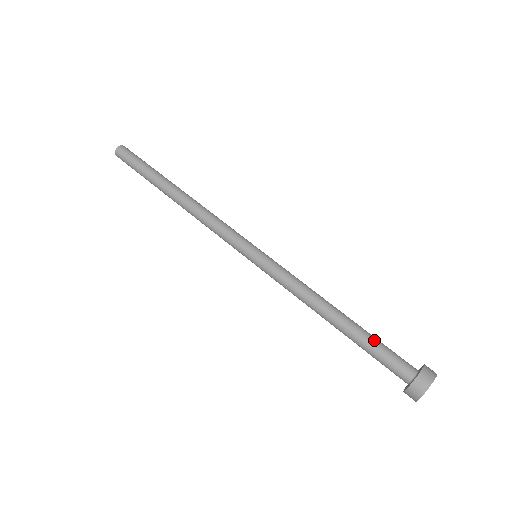
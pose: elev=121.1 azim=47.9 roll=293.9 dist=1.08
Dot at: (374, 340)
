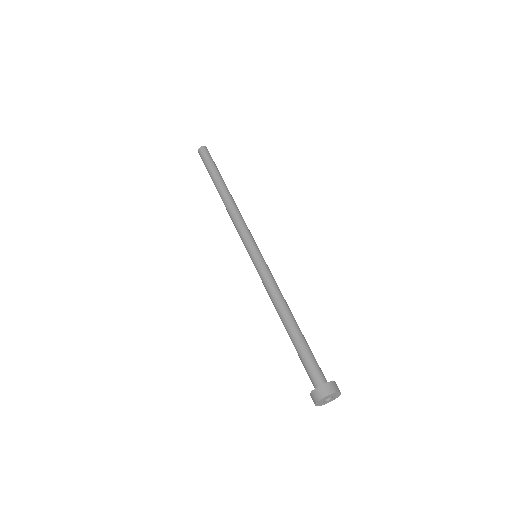
Dot at: (301, 350)
